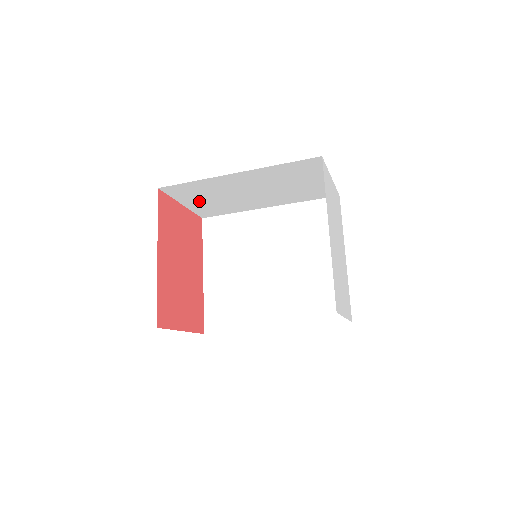
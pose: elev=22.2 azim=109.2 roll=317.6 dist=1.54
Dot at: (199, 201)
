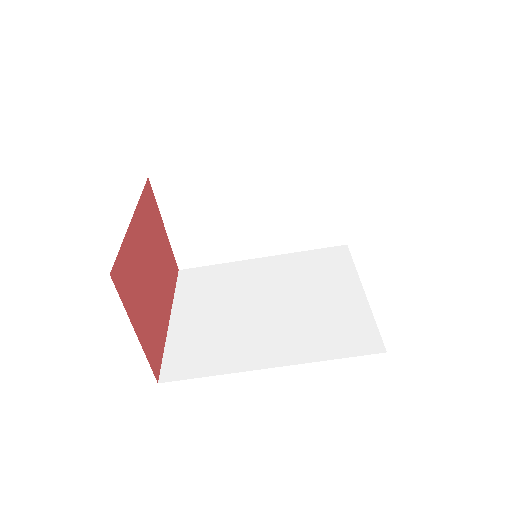
Dot at: (187, 222)
